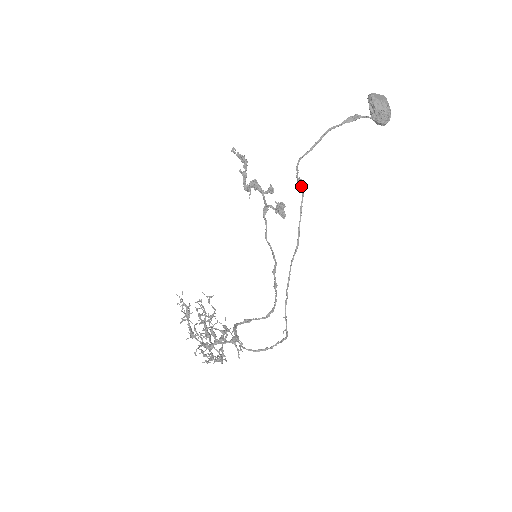
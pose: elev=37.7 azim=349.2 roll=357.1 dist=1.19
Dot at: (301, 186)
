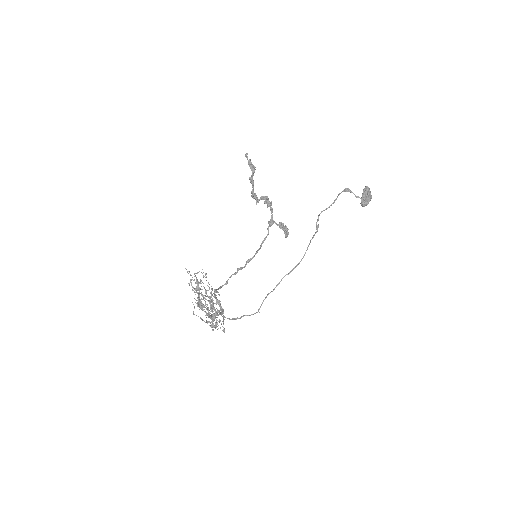
Dot at: (317, 230)
